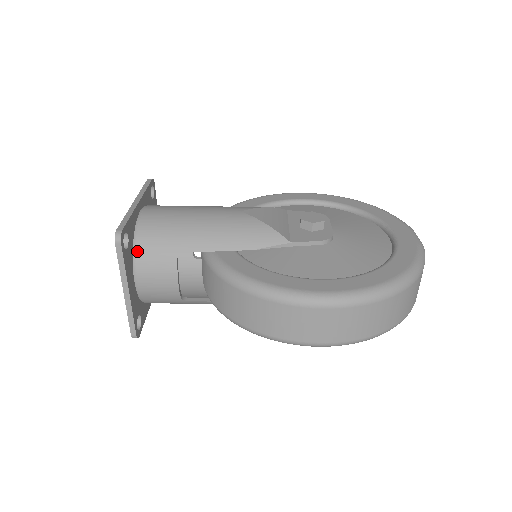
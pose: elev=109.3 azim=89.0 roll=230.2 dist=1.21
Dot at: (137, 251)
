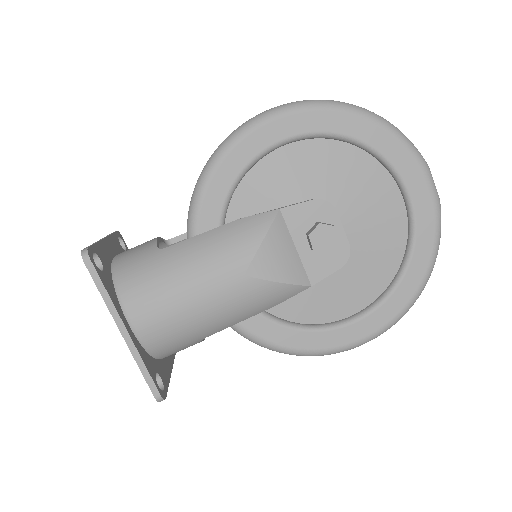
Dot at: (160, 358)
